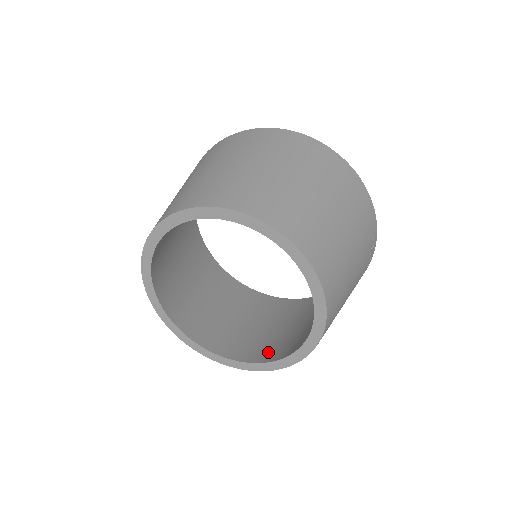
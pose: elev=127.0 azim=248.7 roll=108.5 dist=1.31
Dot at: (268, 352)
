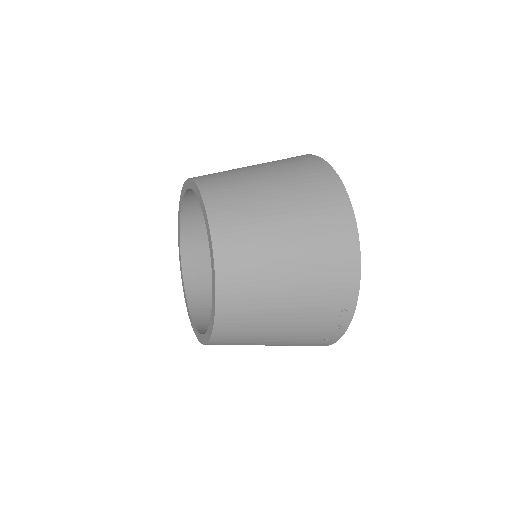
Dot at: occluded
